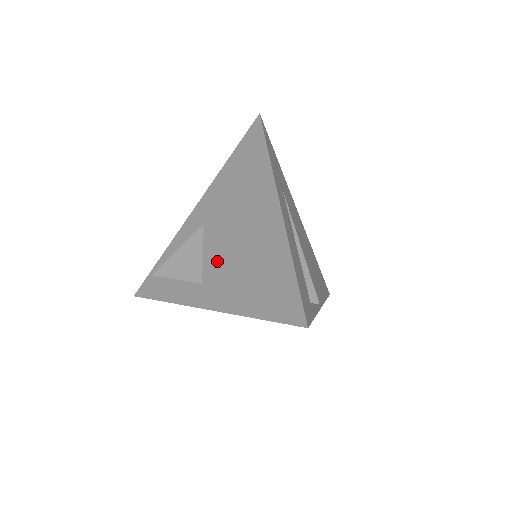
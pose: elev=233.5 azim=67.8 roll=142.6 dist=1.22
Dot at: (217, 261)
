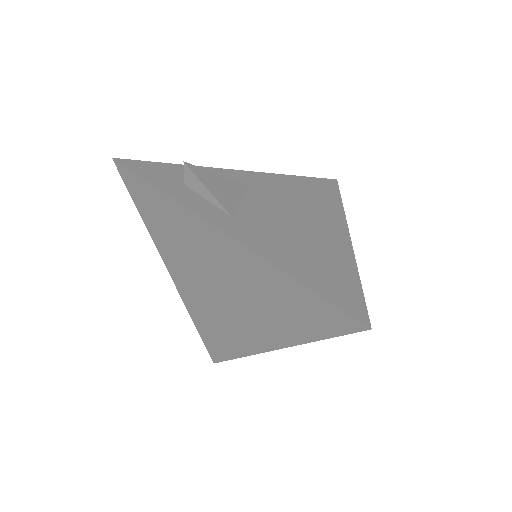
Dot at: (261, 217)
